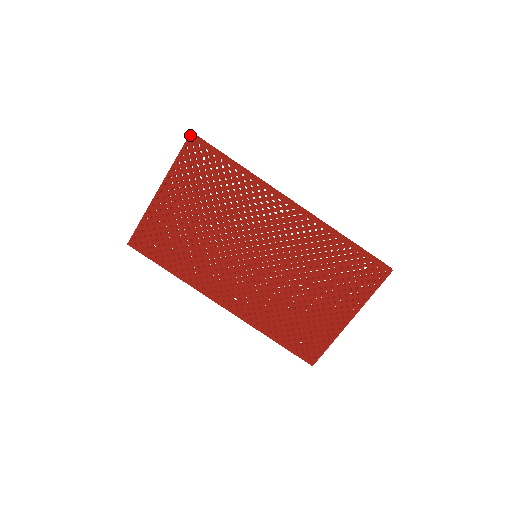
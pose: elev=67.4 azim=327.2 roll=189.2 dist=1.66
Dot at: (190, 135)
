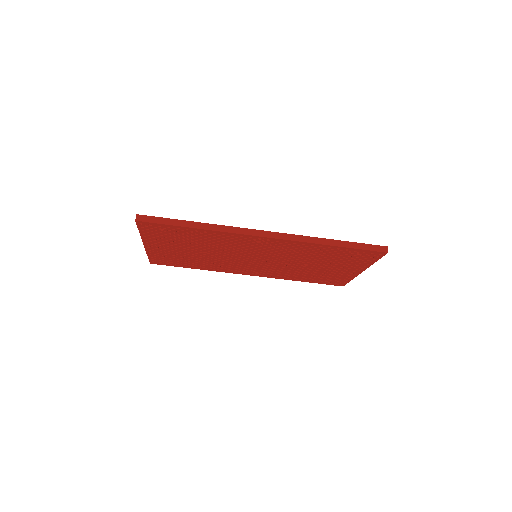
Dot at: (136, 222)
